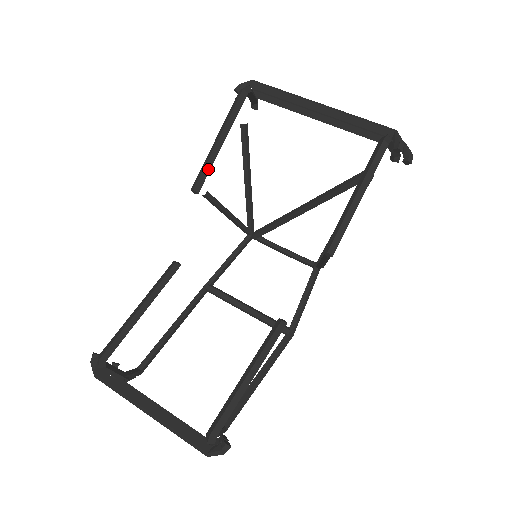
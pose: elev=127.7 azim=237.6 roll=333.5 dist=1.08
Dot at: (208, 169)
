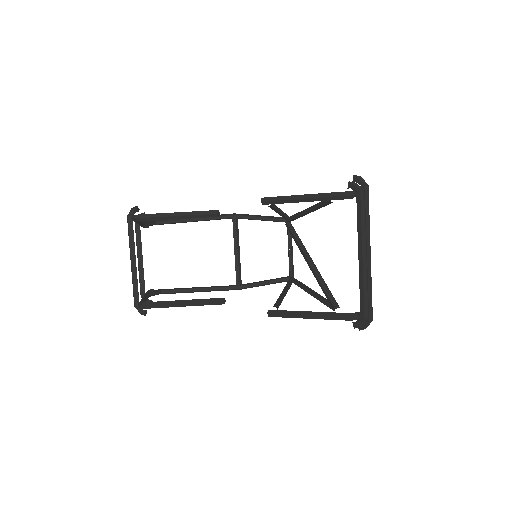
Dot at: (280, 202)
